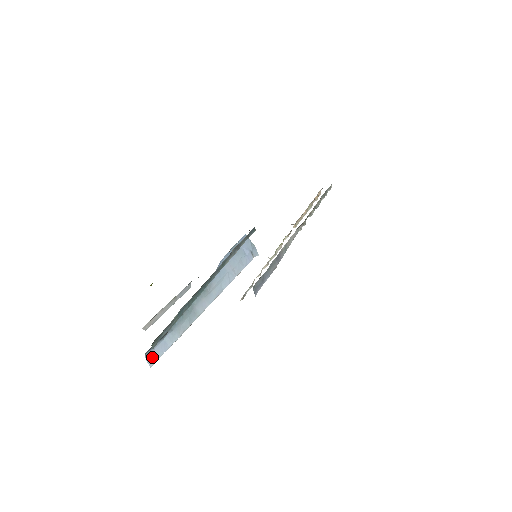
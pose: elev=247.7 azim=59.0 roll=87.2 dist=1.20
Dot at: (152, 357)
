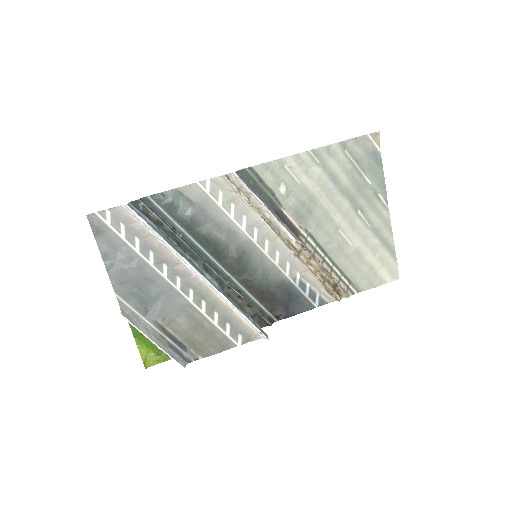
Dot at: (133, 209)
